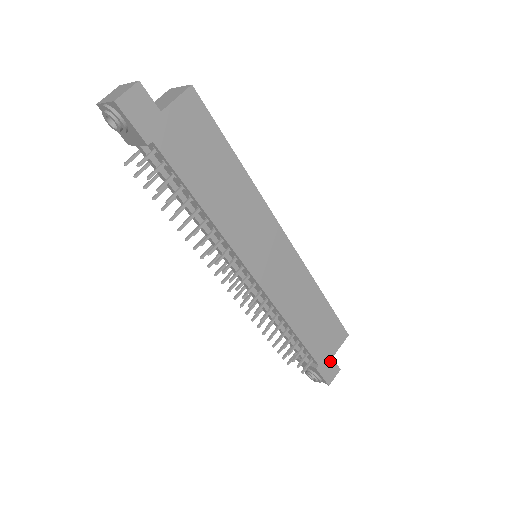
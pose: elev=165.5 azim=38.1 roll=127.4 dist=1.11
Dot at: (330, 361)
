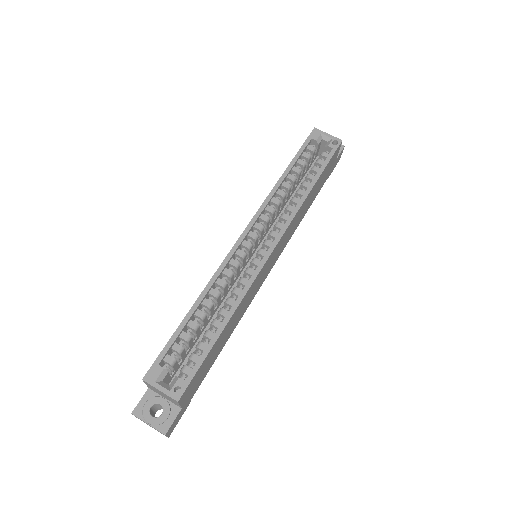
Dot at: (335, 162)
